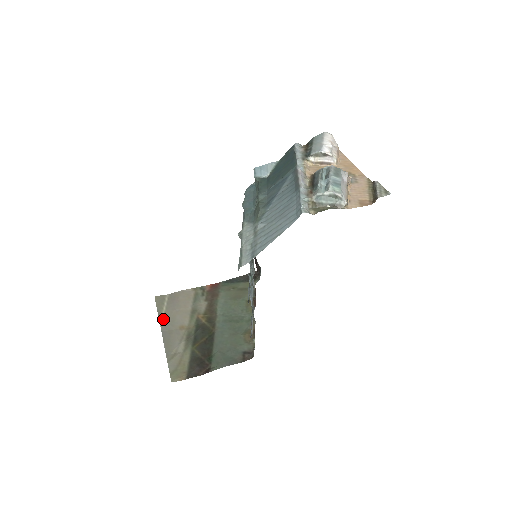
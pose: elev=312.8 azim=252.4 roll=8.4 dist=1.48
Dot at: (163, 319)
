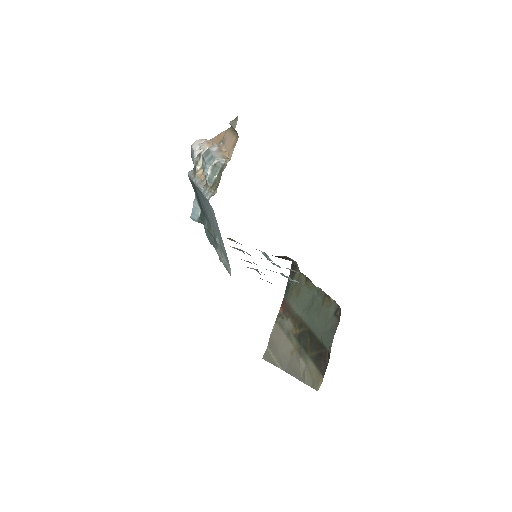
Dot at: (278, 364)
